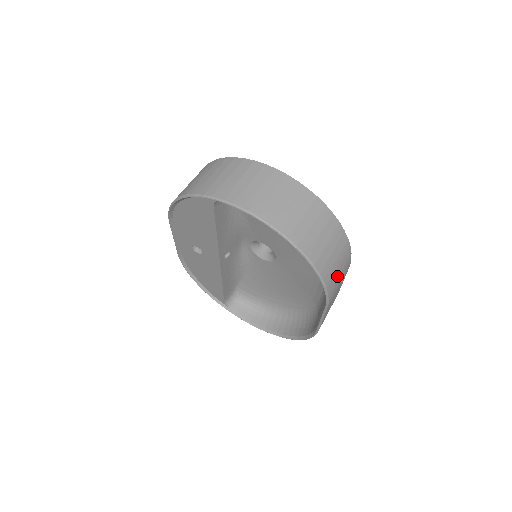
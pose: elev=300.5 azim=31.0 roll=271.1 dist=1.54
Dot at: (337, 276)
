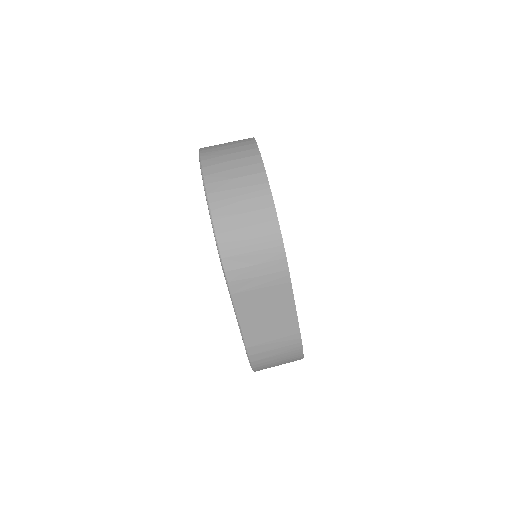
Dot at: (248, 261)
